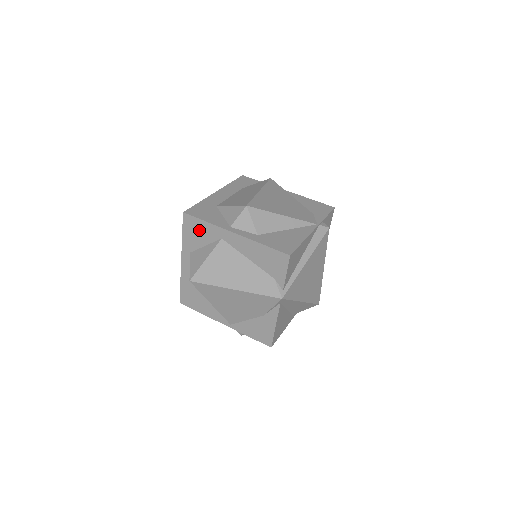
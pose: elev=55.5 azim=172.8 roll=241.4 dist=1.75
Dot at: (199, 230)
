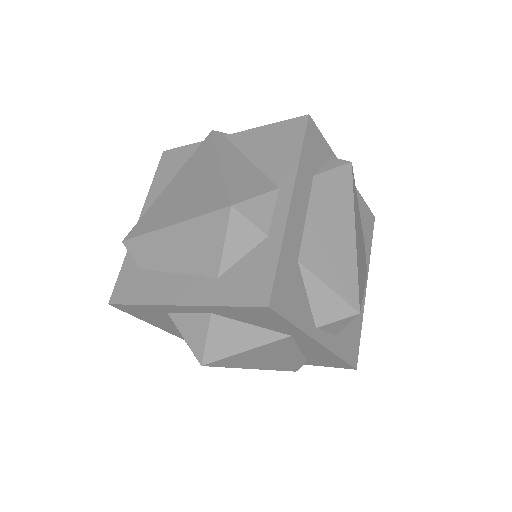
Dot at: (267, 320)
